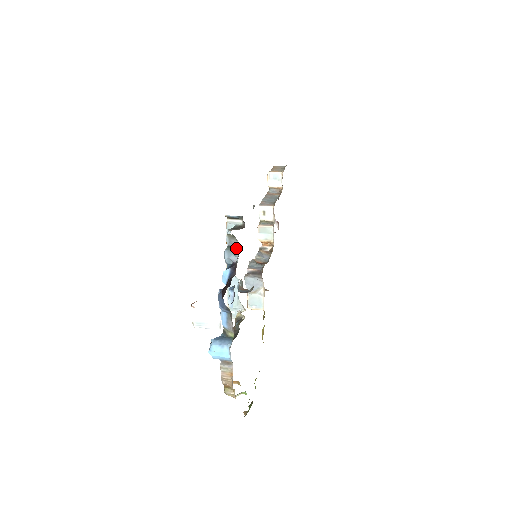
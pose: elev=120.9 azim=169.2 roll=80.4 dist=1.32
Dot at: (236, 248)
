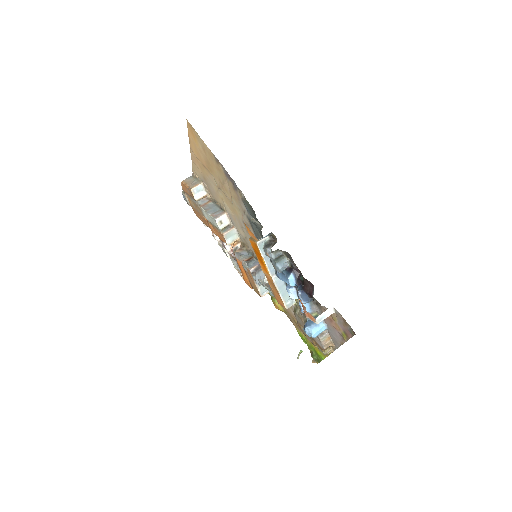
Dot at: (281, 257)
